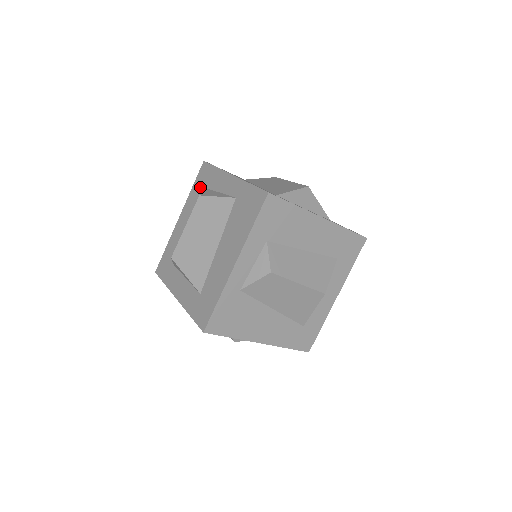
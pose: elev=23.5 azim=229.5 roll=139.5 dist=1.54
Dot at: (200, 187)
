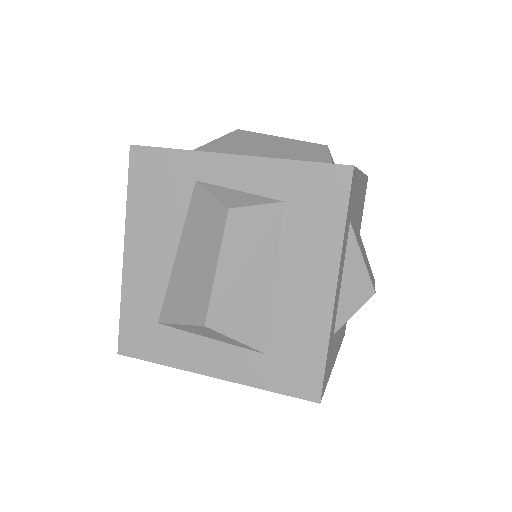
Dot at: occluded
